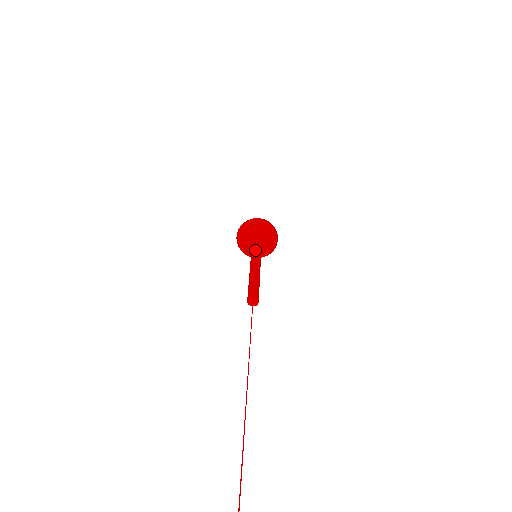
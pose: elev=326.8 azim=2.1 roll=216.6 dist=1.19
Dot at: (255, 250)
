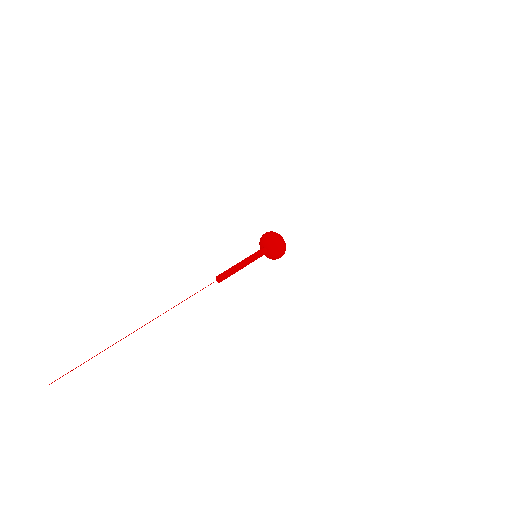
Dot at: (256, 252)
